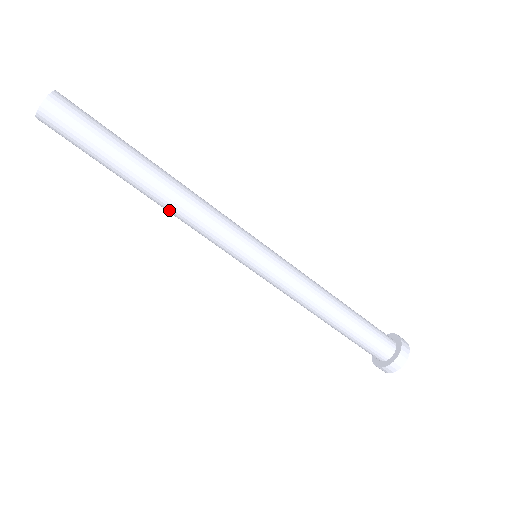
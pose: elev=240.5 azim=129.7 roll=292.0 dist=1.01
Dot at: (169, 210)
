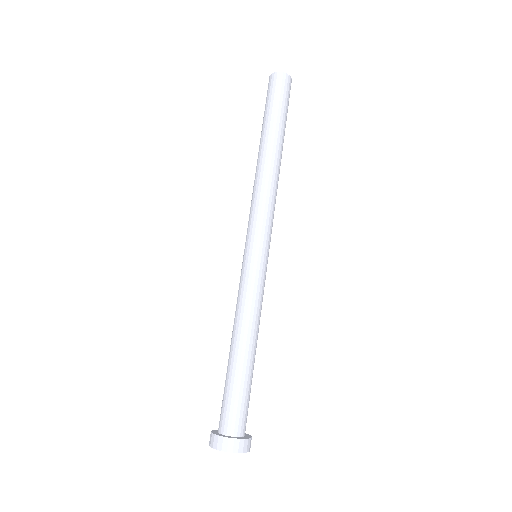
Dot at: (255, 175)
